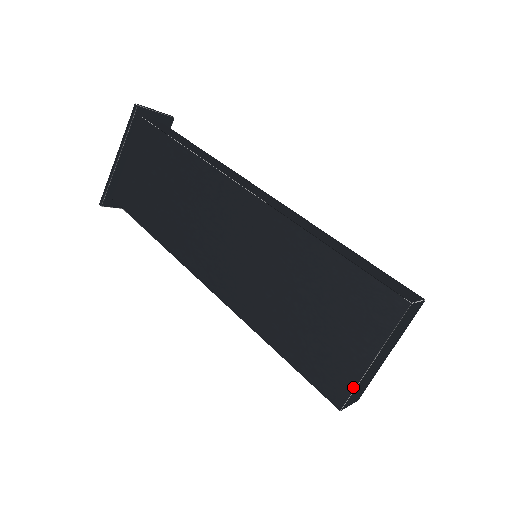
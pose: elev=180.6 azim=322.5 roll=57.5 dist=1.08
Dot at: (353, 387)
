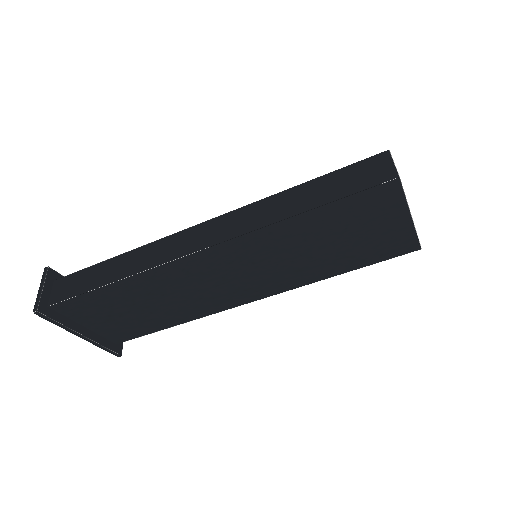
Dot at: (415, 236)
